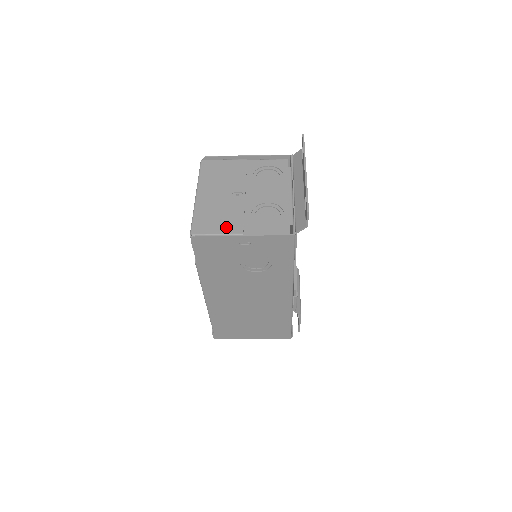
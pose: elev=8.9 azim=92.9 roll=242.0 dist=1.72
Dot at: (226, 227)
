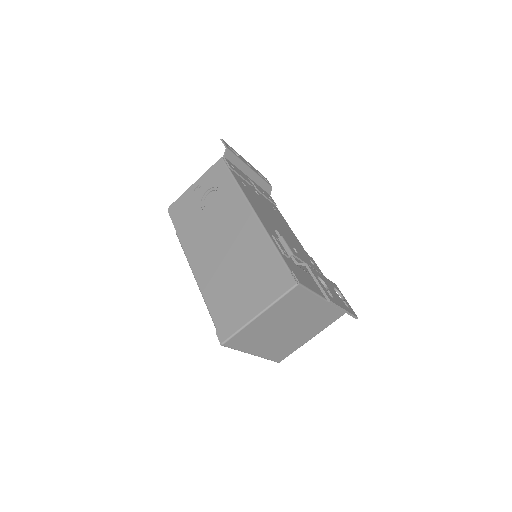
Dot at: occluded
